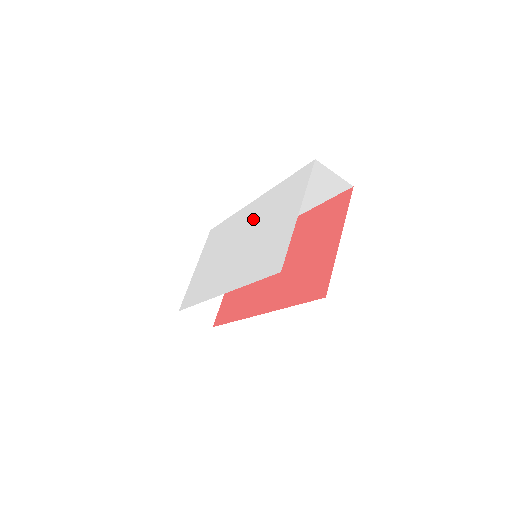
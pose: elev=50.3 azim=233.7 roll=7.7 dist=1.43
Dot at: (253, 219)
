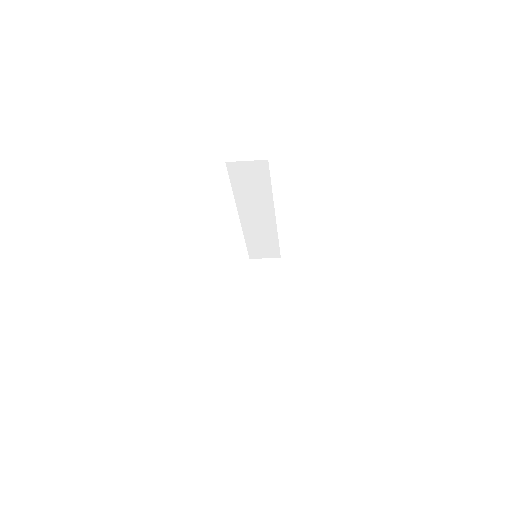
Dot at: occluded
